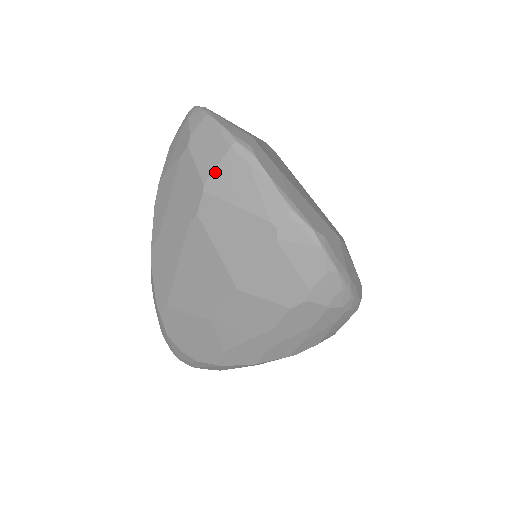
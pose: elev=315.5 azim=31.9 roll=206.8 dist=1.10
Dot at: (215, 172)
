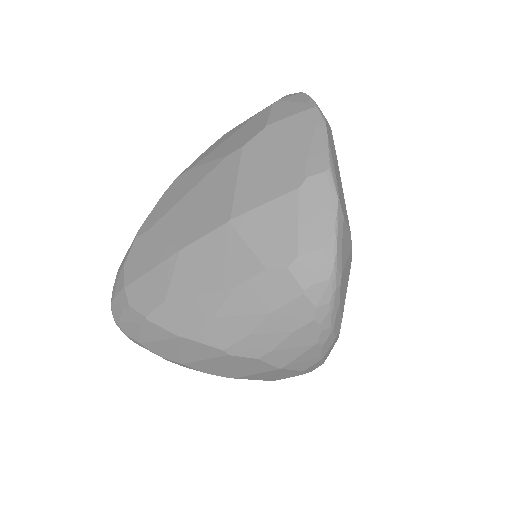
Dot at: (283, 120)
